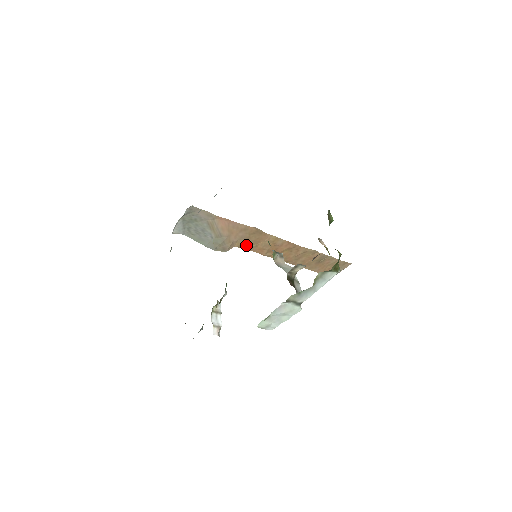
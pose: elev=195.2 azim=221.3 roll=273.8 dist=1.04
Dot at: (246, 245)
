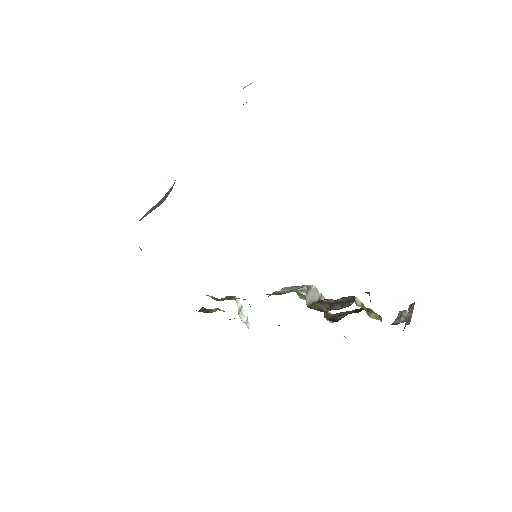
Dot at: occluded
